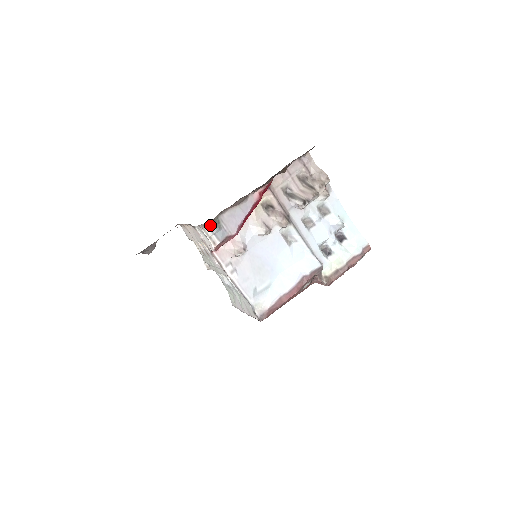
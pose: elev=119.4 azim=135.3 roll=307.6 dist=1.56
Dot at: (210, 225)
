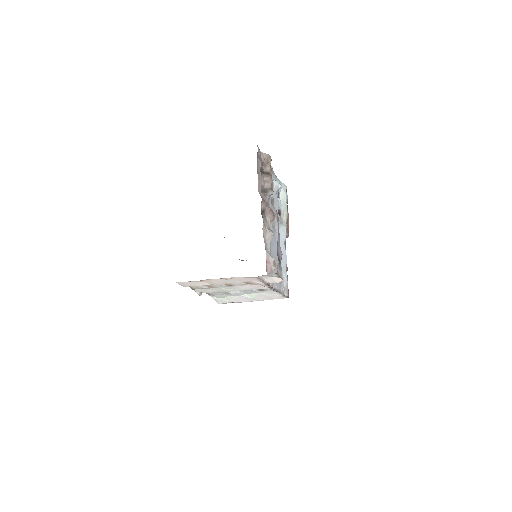
Dot at: (278, 266)
